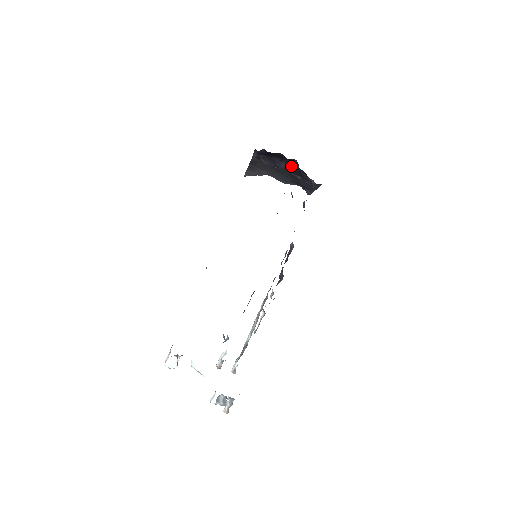
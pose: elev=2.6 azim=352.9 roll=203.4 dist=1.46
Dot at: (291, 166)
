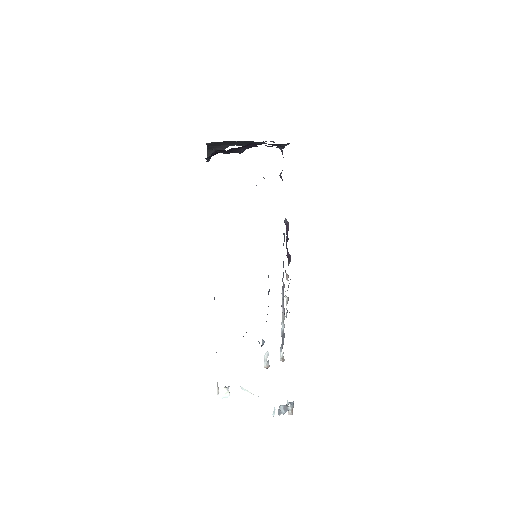
Dot at: (251, 147)
